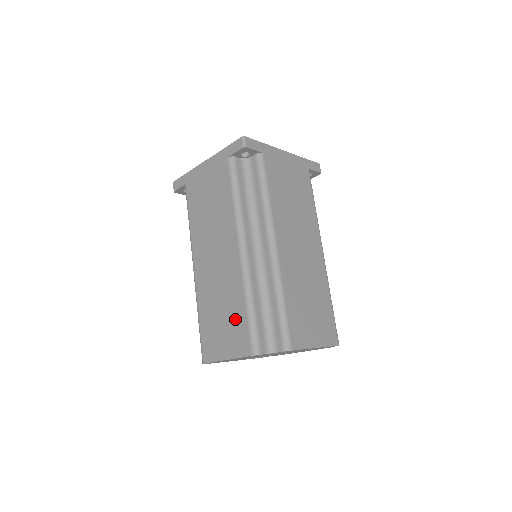
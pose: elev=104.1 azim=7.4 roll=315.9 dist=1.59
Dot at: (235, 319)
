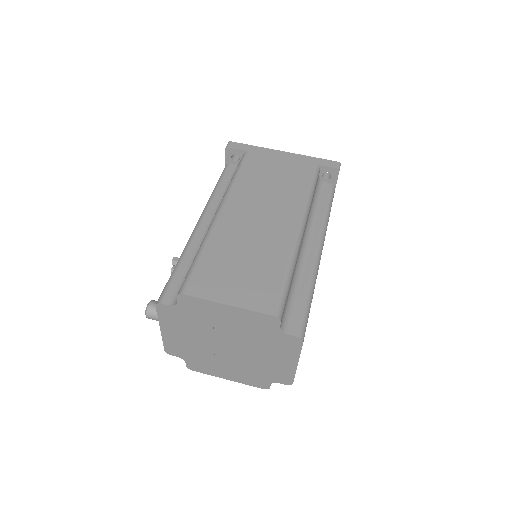
Dot at: (264, 275)
